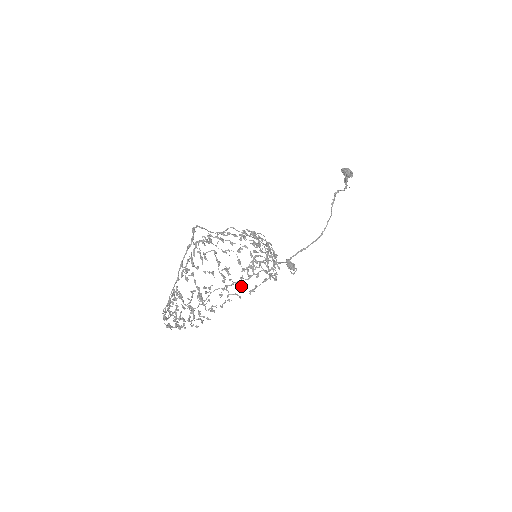
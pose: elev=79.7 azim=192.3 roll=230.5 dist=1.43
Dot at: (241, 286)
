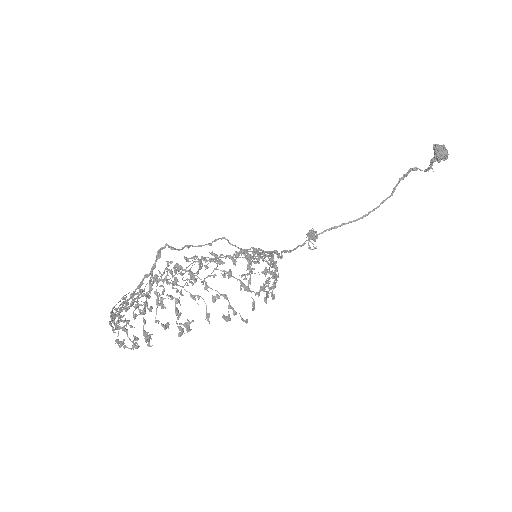
Dot at: (234, 263)
